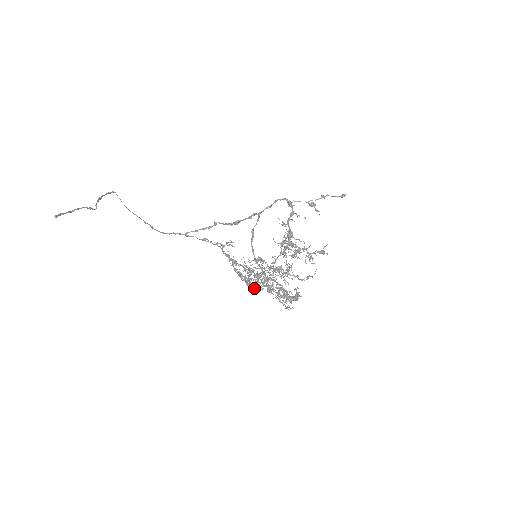
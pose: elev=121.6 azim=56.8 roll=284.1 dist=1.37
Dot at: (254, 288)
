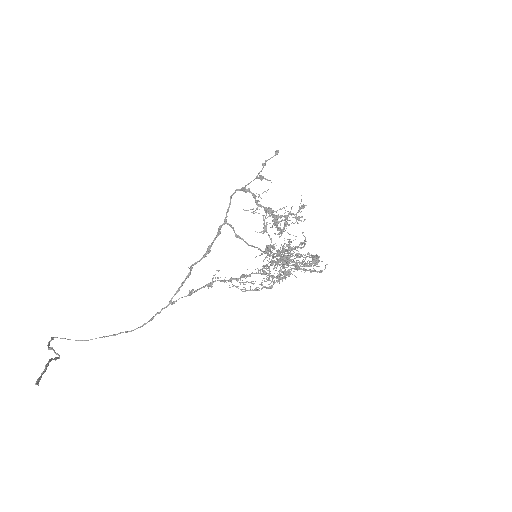
Dot at: (288, 273)
